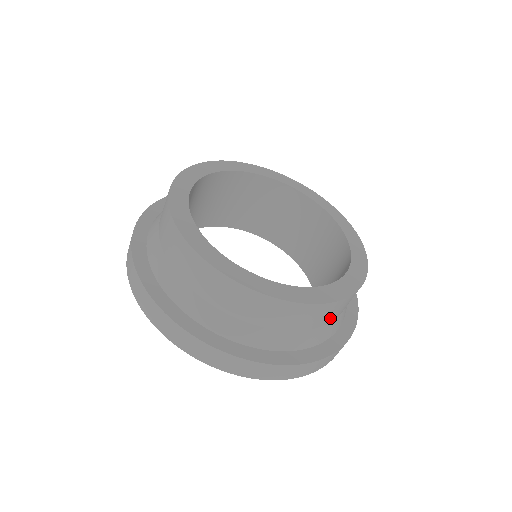
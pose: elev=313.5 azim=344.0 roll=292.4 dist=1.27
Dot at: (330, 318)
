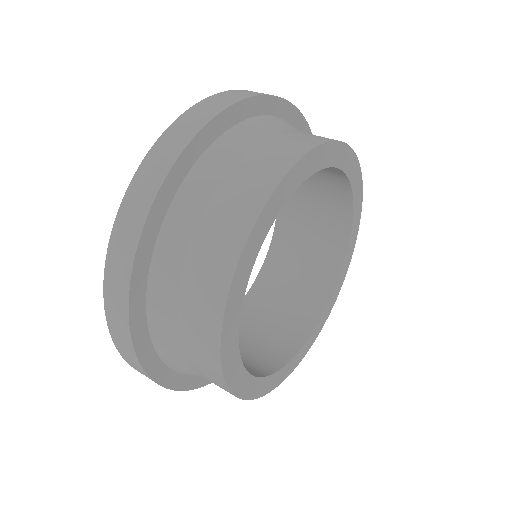
Dot at: occluded
